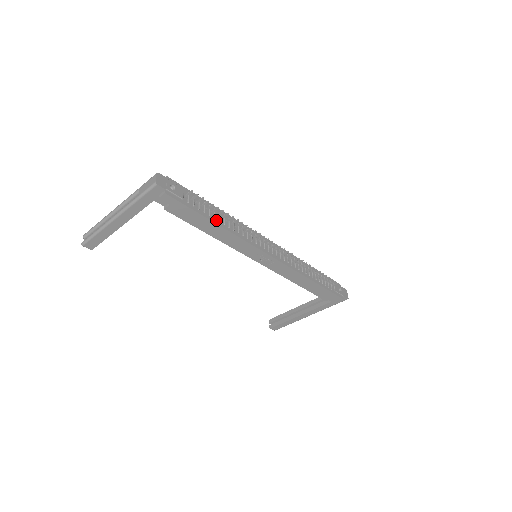
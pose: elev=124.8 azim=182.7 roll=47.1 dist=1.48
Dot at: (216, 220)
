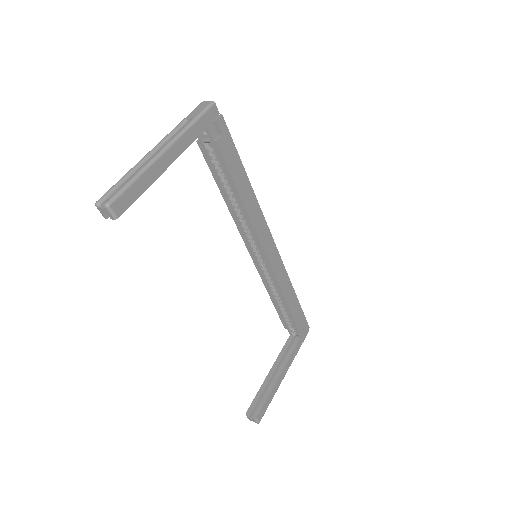
Dot at: (244, 177)
